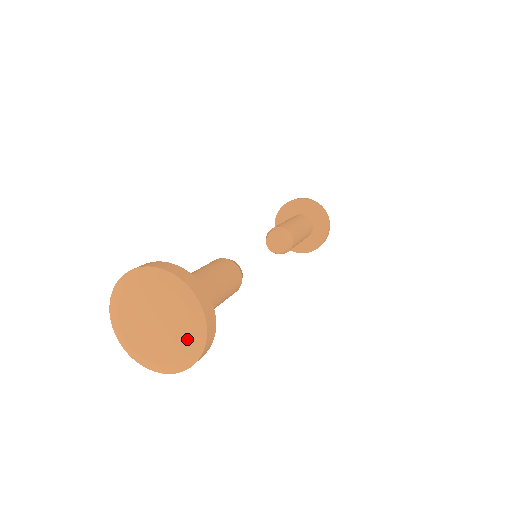
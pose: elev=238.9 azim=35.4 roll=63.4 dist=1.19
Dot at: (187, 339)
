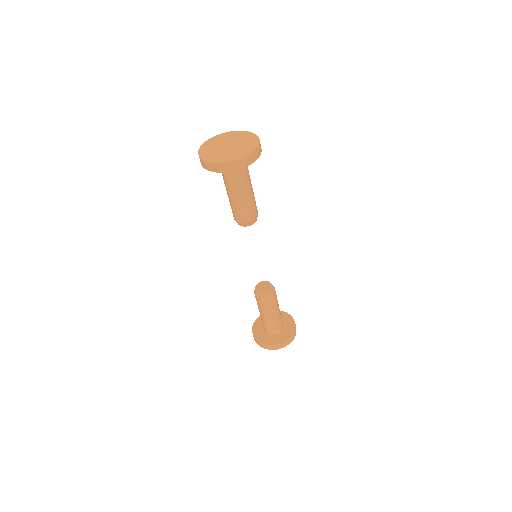
Dot at: (243, 149)
